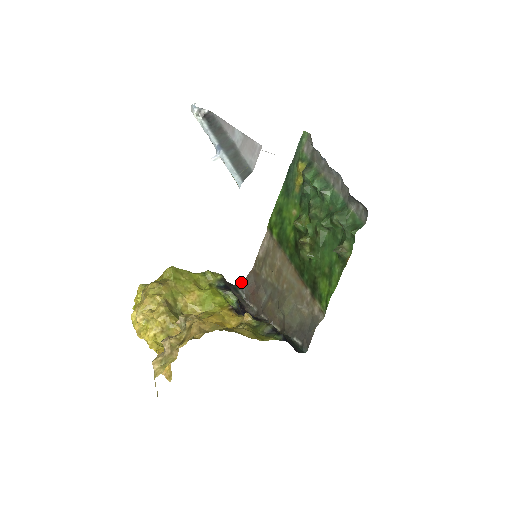
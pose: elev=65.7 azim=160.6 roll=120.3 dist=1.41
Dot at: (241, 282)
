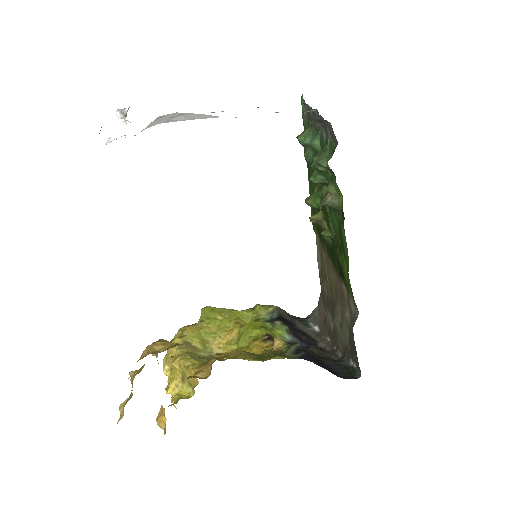
Dot at: (312, 313)
